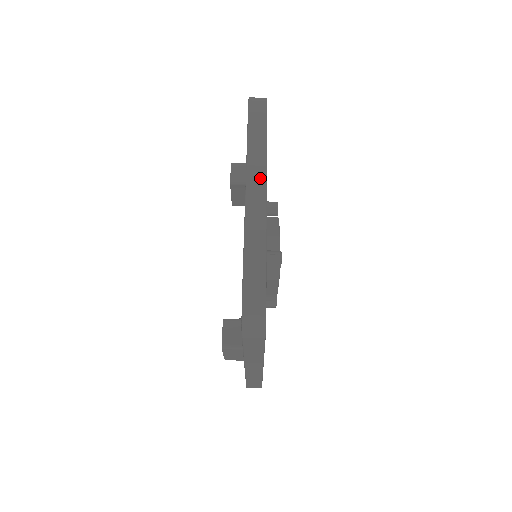
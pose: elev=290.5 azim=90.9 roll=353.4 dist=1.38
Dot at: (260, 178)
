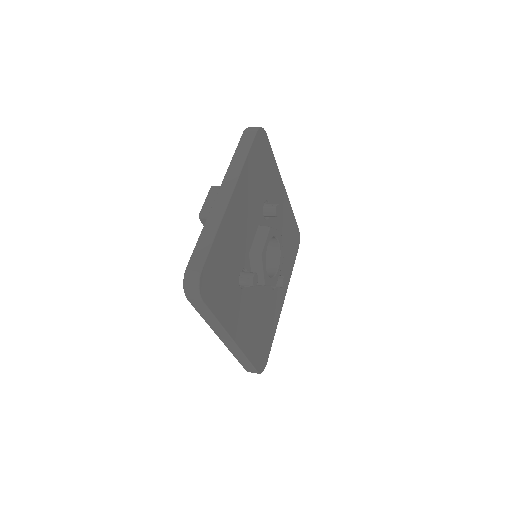
Dot at: occluded
